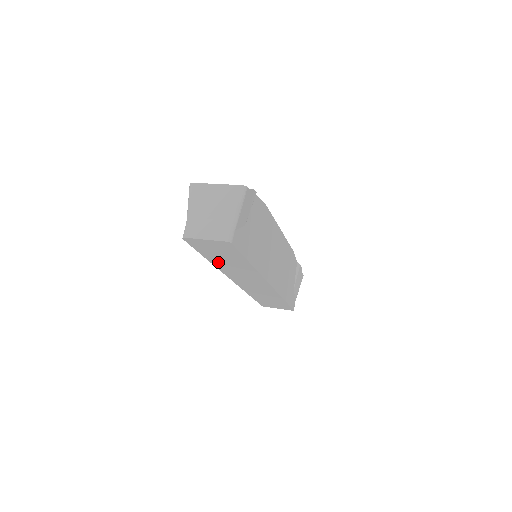
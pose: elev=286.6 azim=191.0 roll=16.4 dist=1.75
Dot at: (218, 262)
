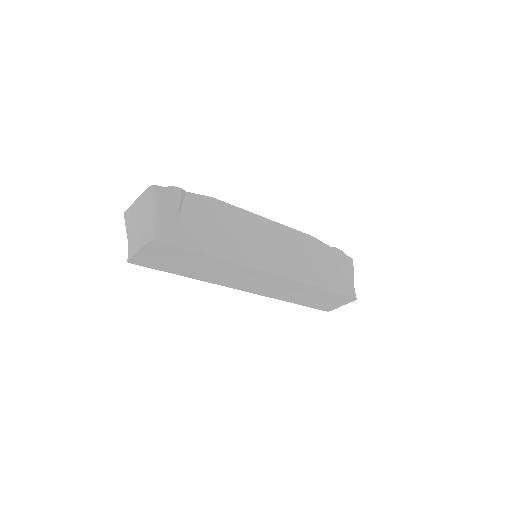
Dot at: (195, 274)
